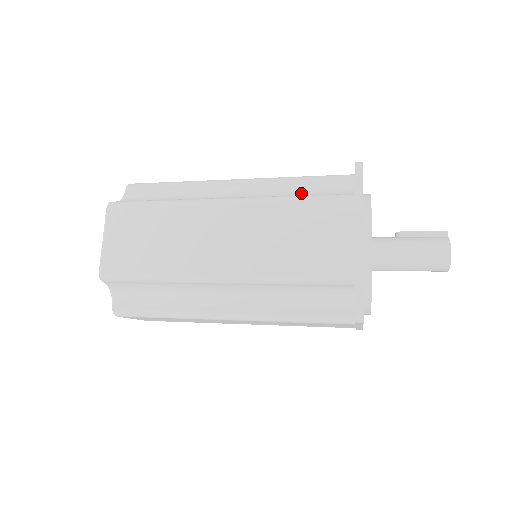
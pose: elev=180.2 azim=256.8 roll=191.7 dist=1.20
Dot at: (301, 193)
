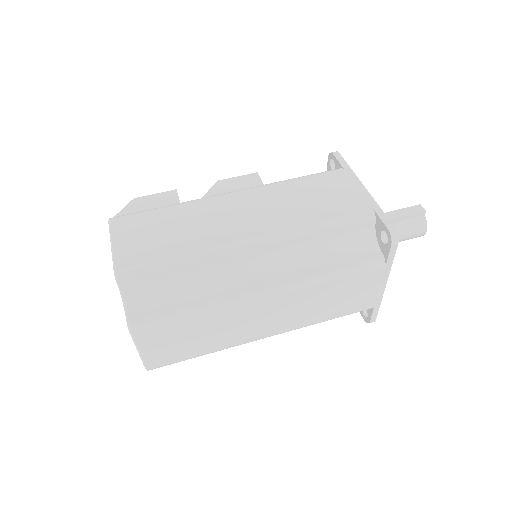
Dot at: (328, 249)
